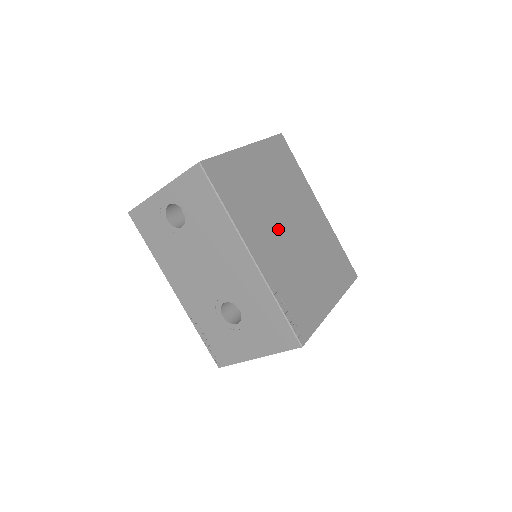
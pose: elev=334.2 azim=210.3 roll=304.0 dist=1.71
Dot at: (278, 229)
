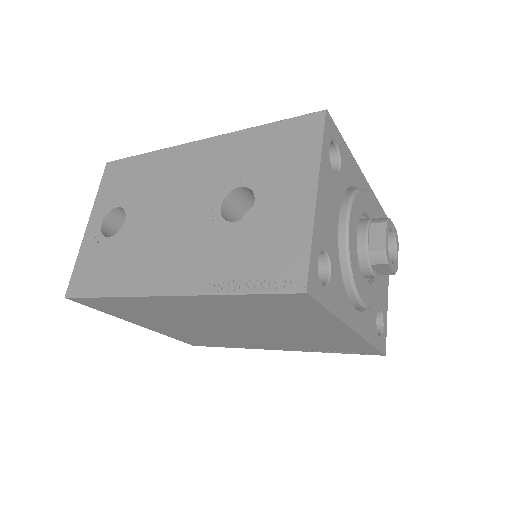
Dot at: occluded
